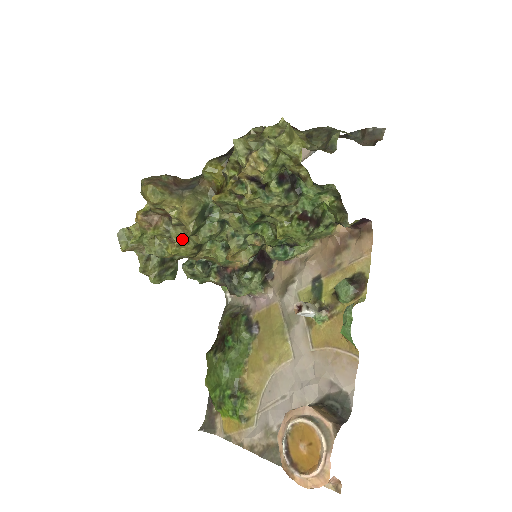
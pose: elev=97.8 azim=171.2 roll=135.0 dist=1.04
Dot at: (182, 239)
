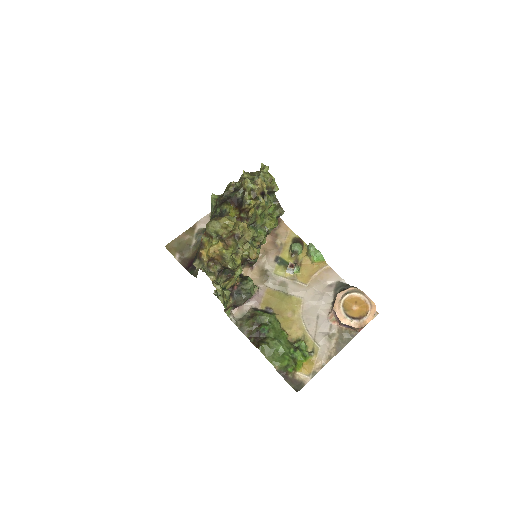
Dot at: (242, 248)
